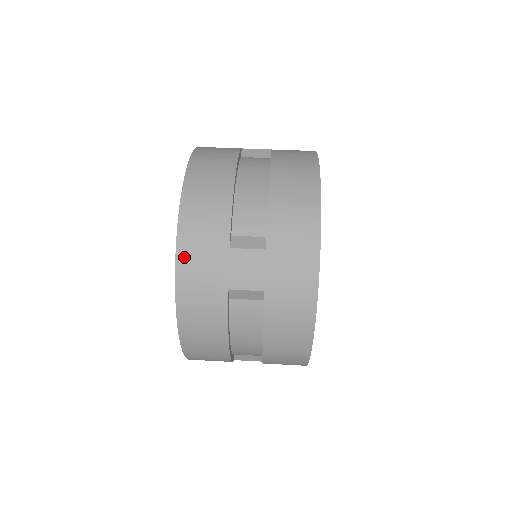
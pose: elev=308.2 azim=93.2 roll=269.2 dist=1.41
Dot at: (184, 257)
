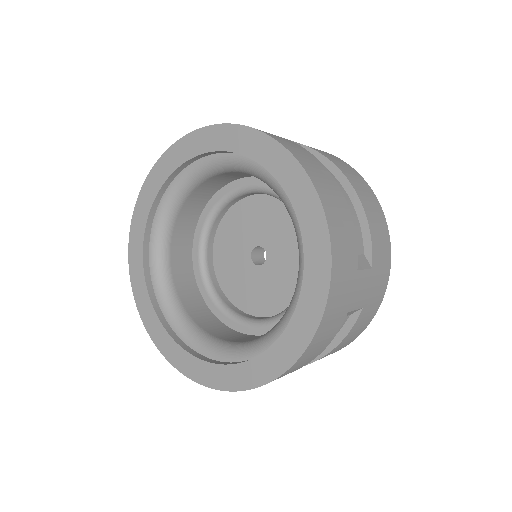
Dot at: occluded
